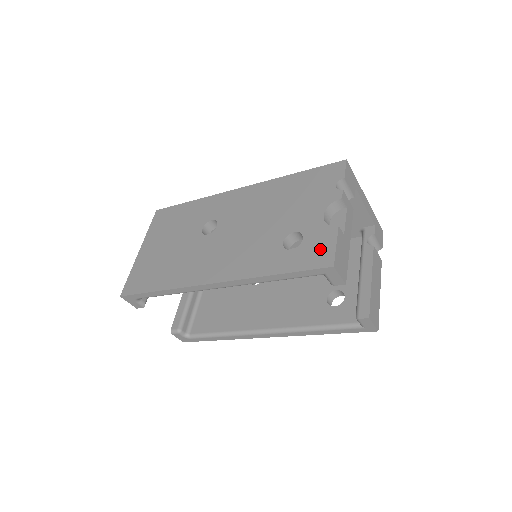
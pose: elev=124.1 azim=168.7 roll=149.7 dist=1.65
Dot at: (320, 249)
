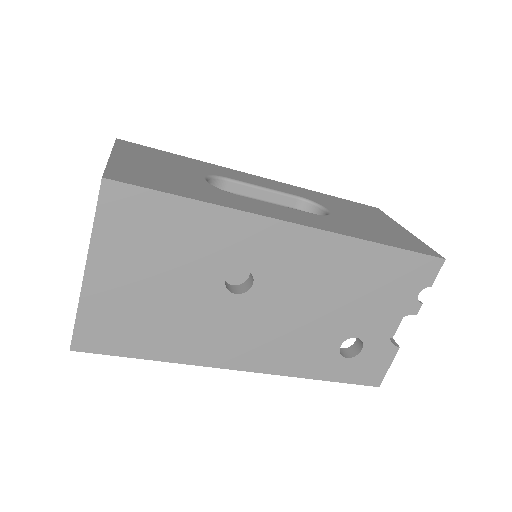
Dot at: (375, 367)
